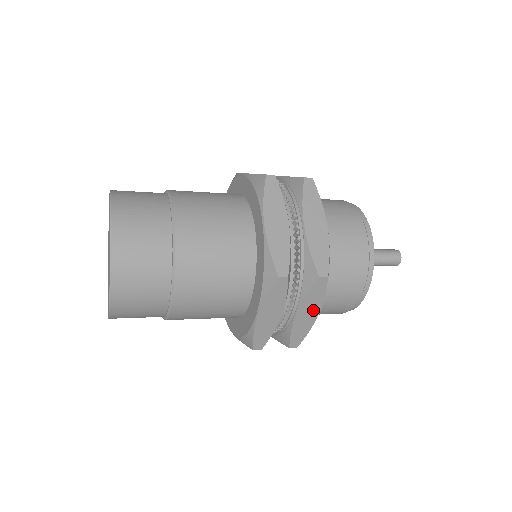
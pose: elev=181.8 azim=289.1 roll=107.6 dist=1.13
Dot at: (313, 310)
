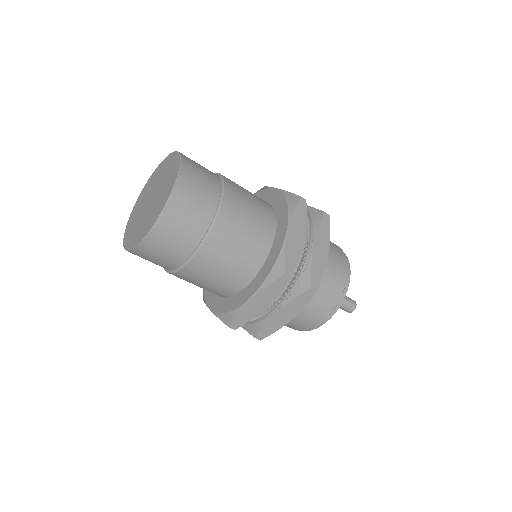
Dot at: (291, 313)
